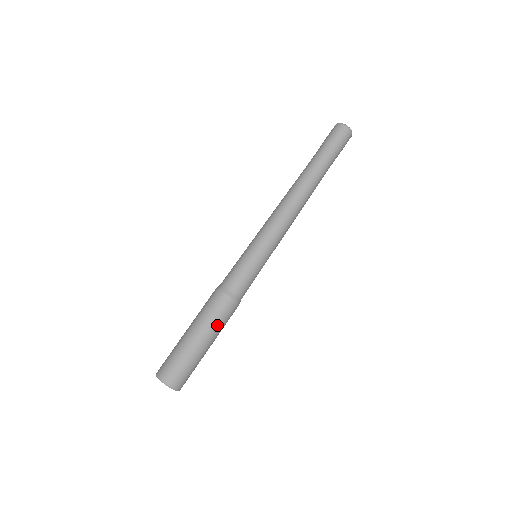
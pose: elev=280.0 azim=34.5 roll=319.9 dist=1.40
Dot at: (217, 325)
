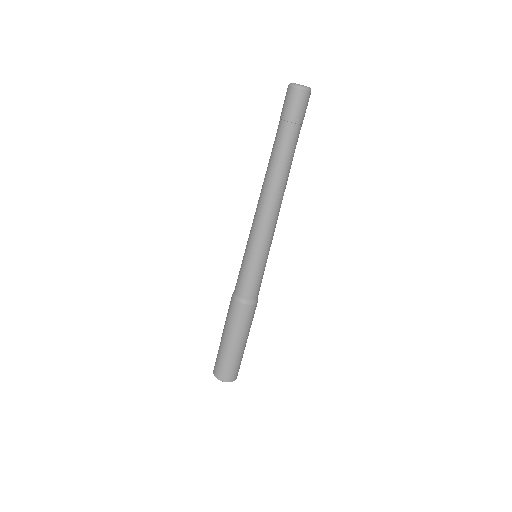
Dot at: (236, 327)
